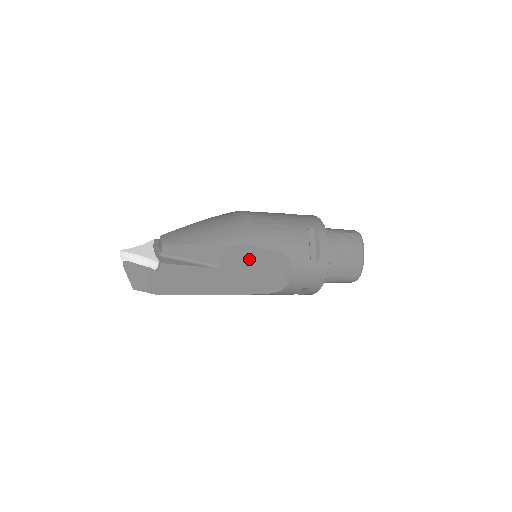
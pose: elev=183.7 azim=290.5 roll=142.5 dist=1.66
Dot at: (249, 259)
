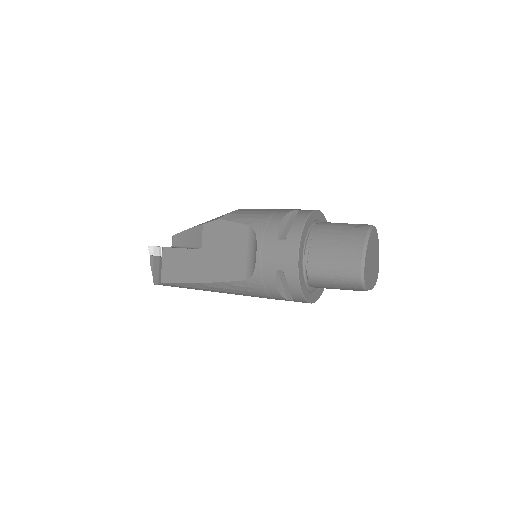
Dot at: (223, 236)
